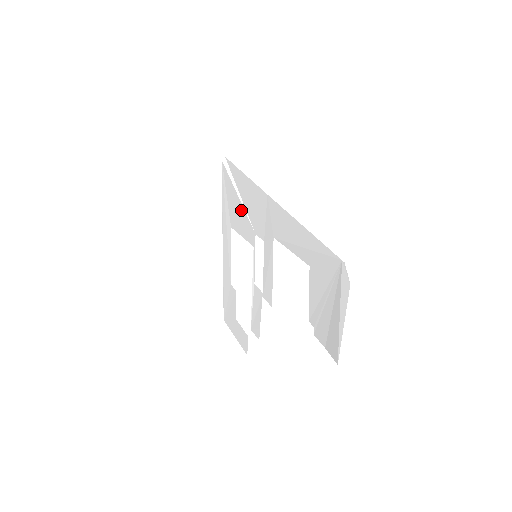
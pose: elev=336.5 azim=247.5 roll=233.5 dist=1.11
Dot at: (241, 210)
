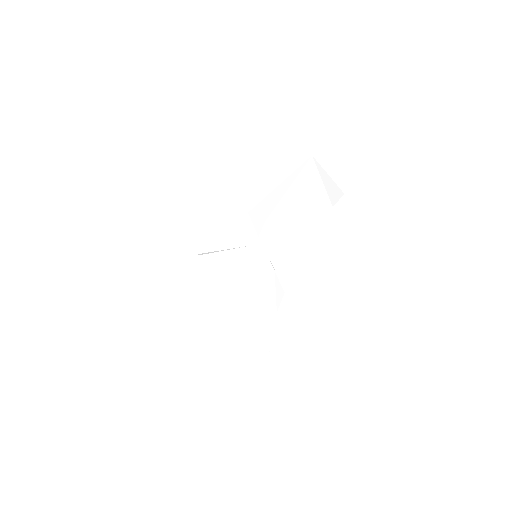
Dot at: (229, 254)
